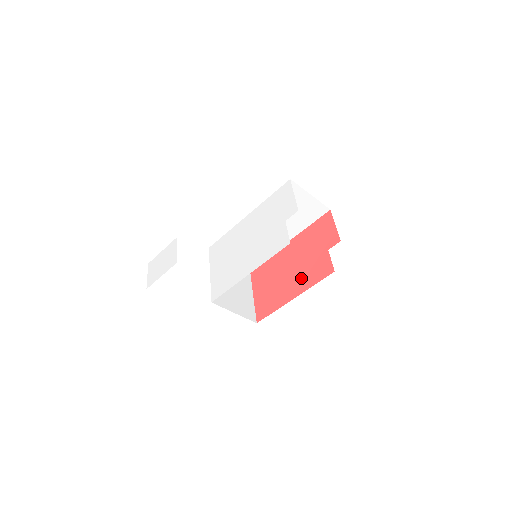
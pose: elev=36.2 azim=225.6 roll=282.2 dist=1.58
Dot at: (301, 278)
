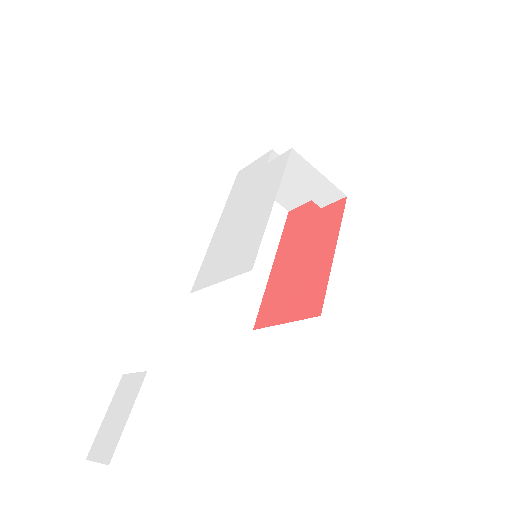
Dot at: (321, 241)
